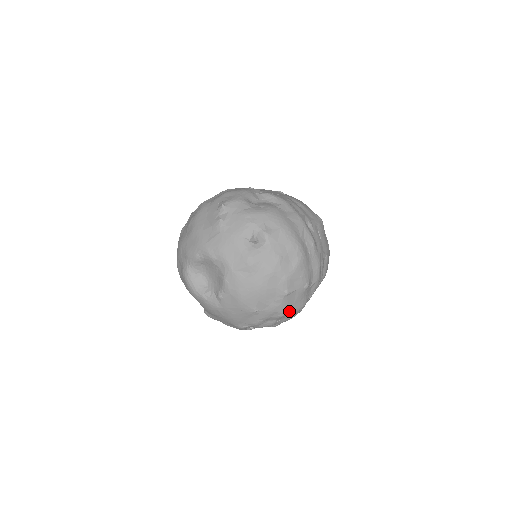
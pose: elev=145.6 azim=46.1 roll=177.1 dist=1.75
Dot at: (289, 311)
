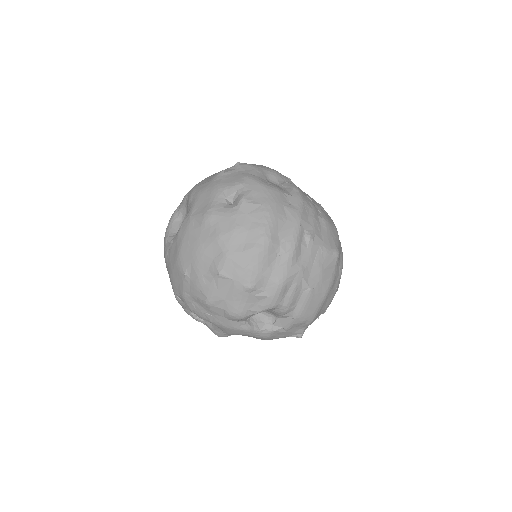
Dot at: (218, 305)
